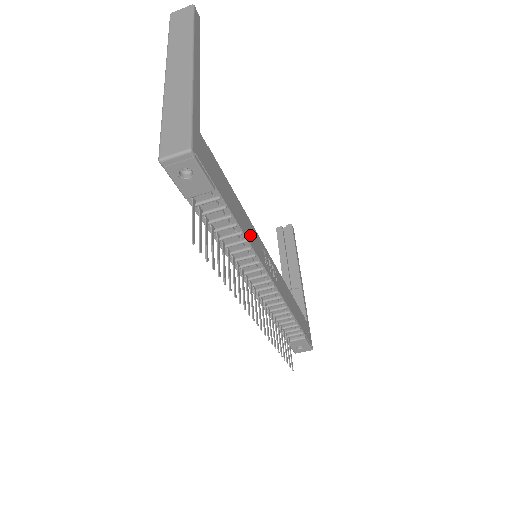
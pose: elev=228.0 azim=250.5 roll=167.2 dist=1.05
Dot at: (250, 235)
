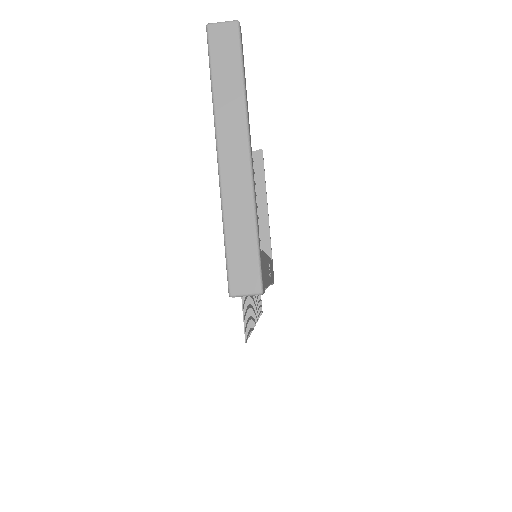
Dot at: occluded
